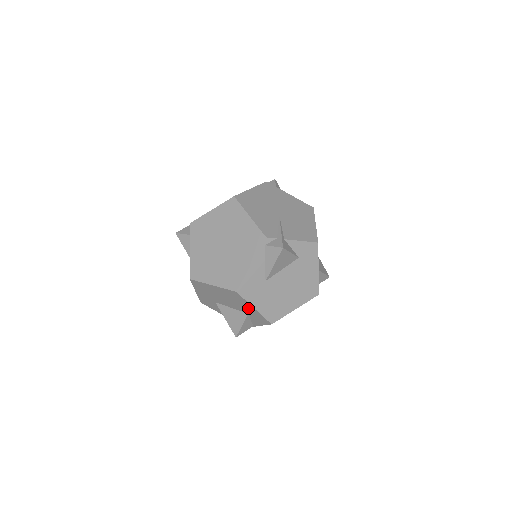
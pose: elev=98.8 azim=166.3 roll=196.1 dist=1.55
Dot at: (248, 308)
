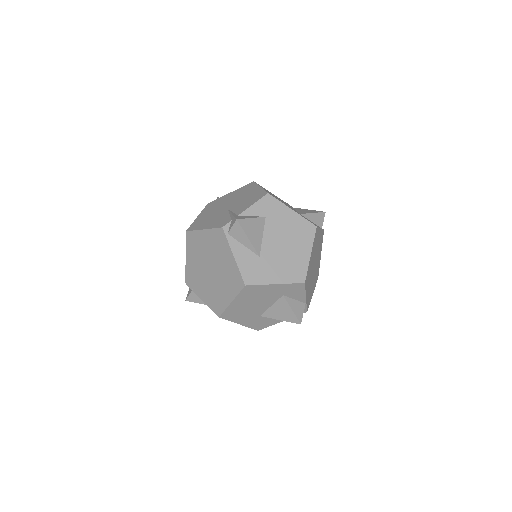
Dot at: (274, 290)
